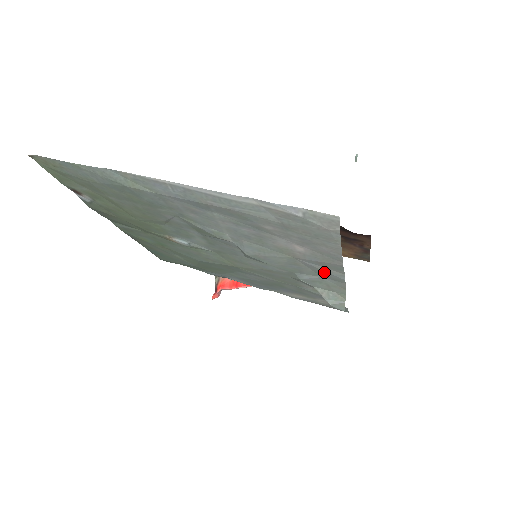
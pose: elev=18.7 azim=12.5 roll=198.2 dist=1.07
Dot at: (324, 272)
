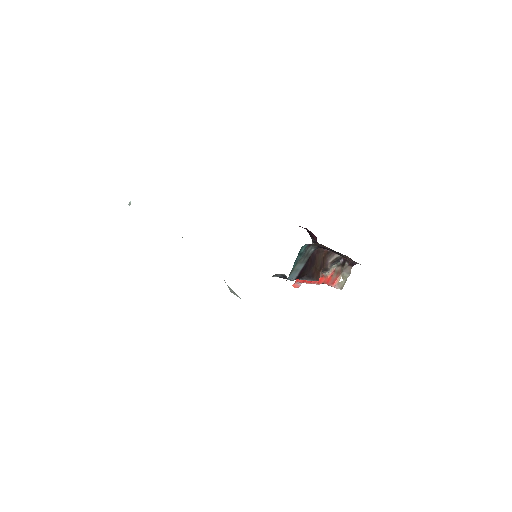
Dot at: occluded
